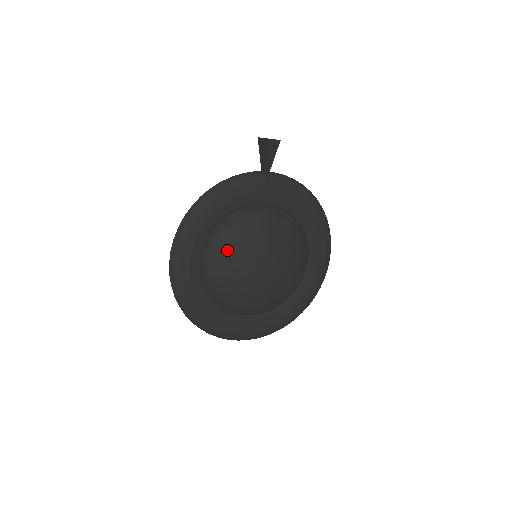
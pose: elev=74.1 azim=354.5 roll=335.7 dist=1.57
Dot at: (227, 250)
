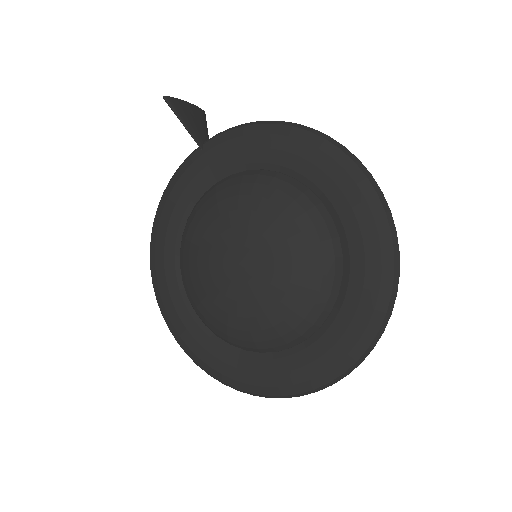
Dot at: (188, 267)
